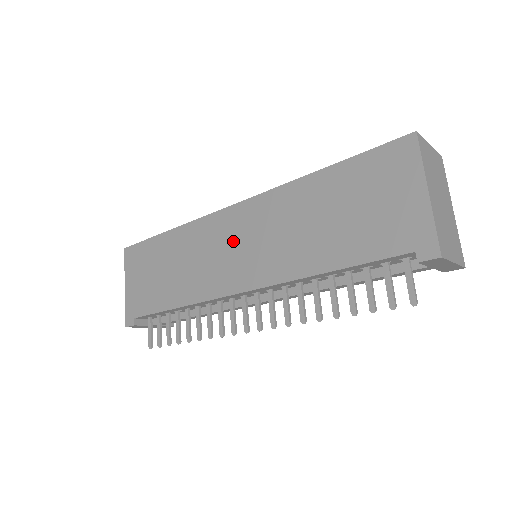
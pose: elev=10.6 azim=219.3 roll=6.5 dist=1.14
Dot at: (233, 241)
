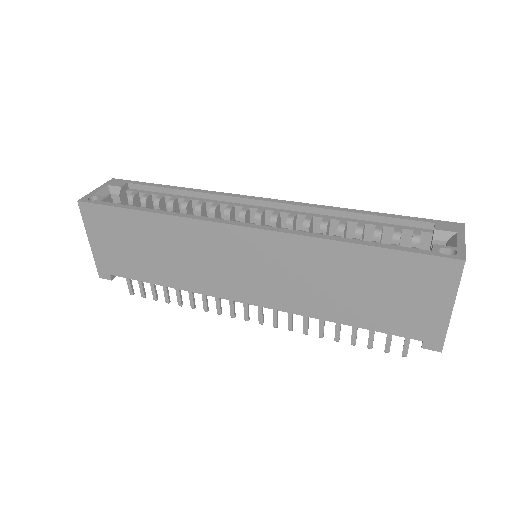
Dot at: (240, 260)
